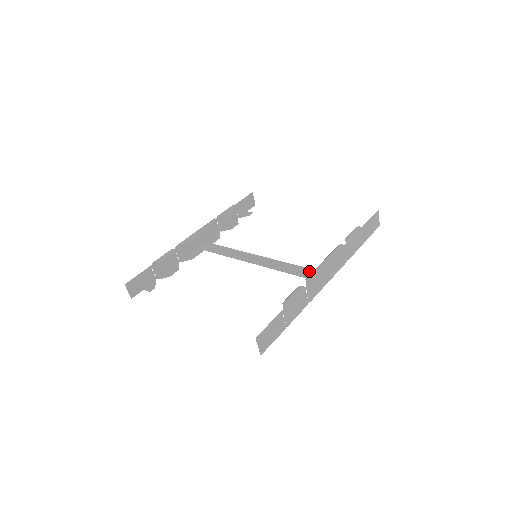
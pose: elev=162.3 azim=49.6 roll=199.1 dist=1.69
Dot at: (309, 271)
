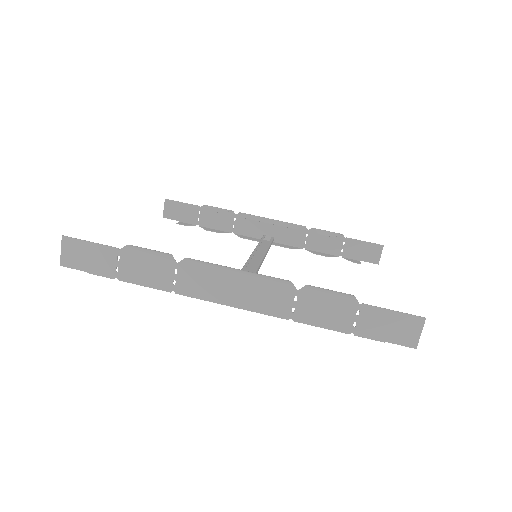
Dot at: occluded
